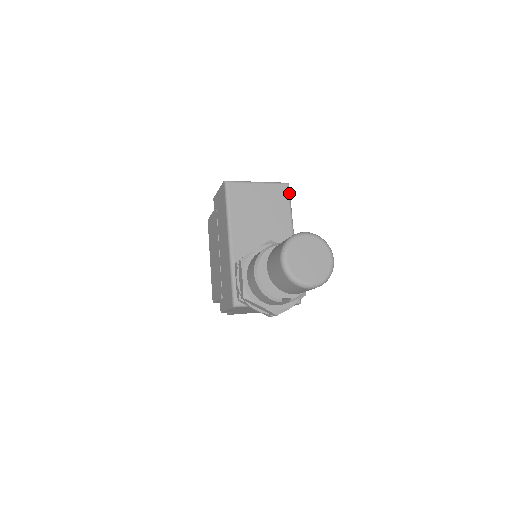
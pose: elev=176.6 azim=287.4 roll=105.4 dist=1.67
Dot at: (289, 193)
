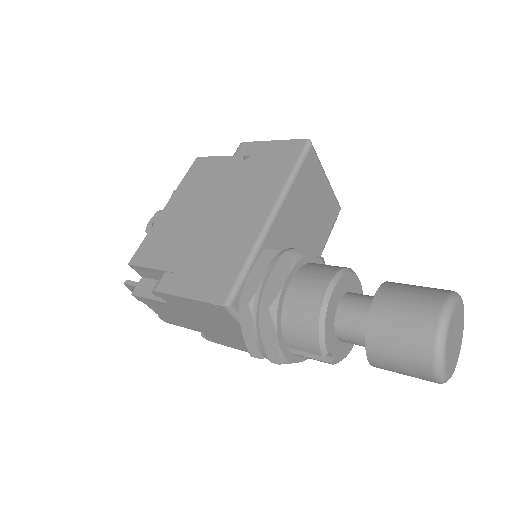
Dot at: (336, 219)
